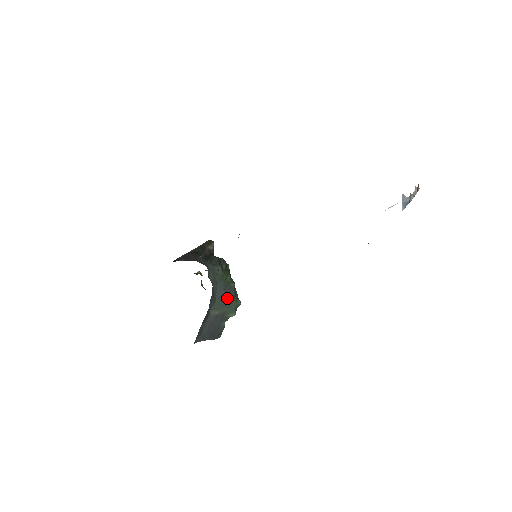
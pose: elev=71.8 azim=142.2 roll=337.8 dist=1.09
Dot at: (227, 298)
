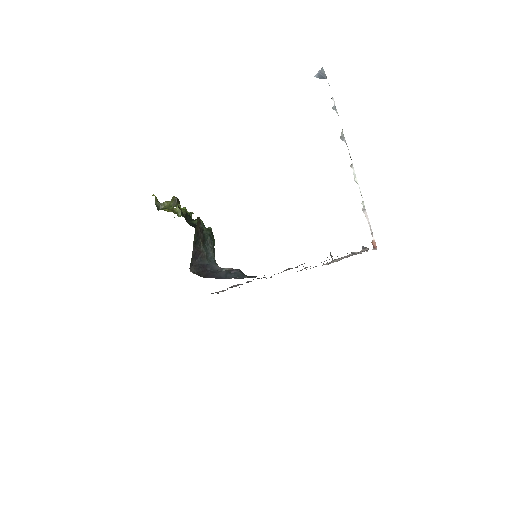
Dot at: occluded
